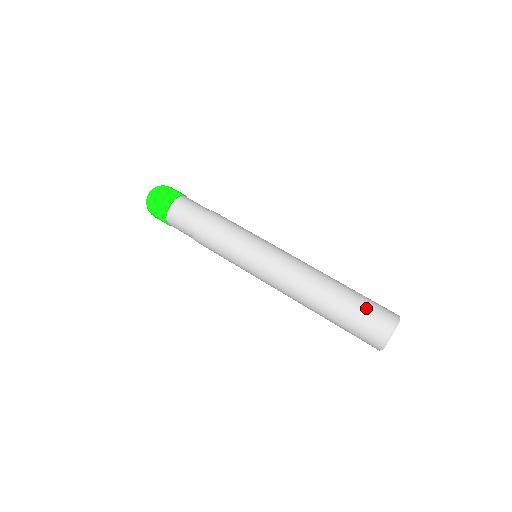
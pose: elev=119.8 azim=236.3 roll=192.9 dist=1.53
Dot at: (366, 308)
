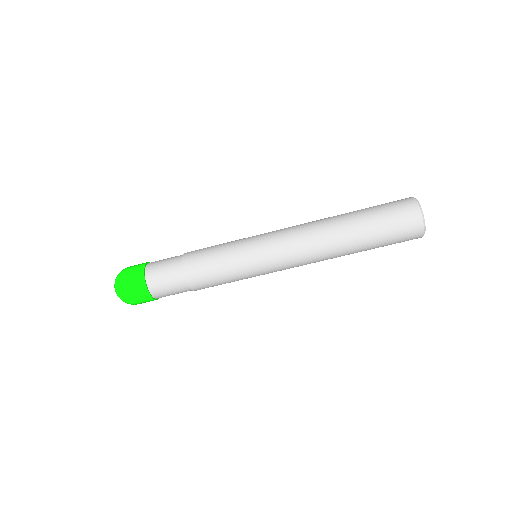
Dot at: (389, 230)
